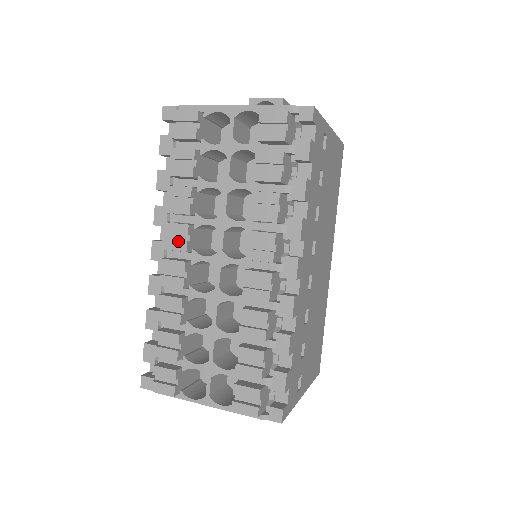
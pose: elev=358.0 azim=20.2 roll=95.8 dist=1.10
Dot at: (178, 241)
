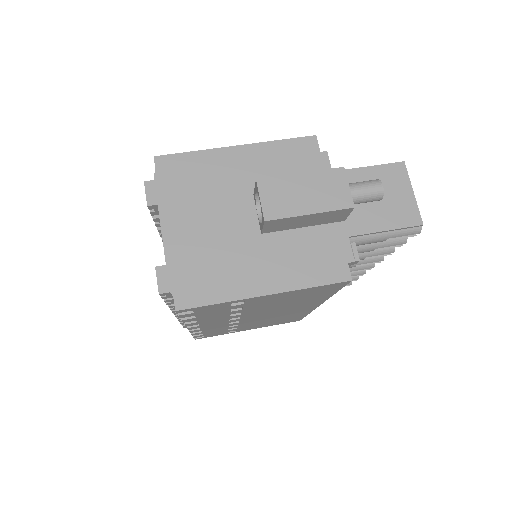
Dot at: occluded
